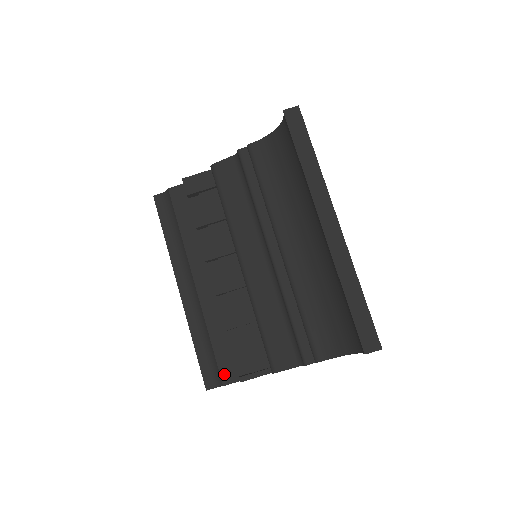
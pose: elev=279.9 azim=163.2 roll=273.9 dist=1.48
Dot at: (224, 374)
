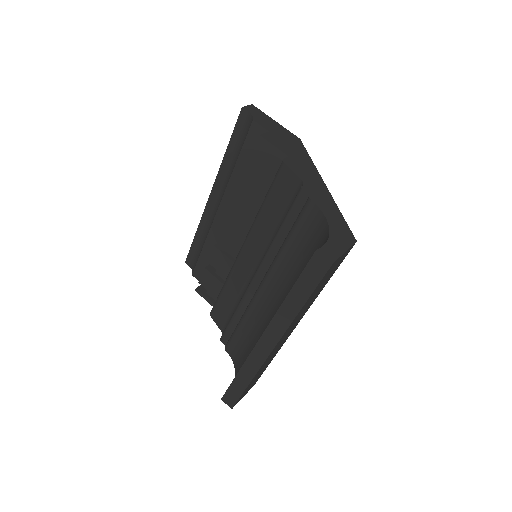
Dot at: (197, 271)
